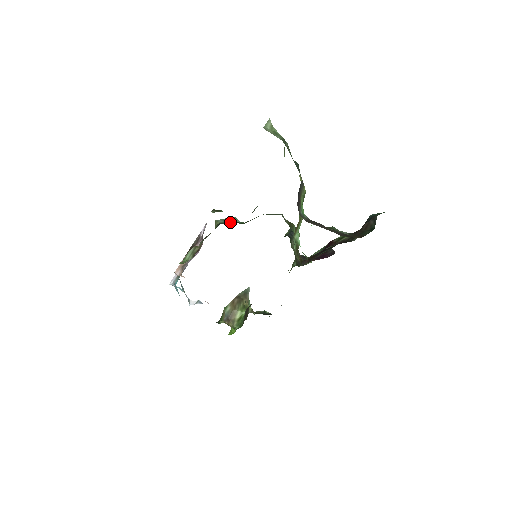
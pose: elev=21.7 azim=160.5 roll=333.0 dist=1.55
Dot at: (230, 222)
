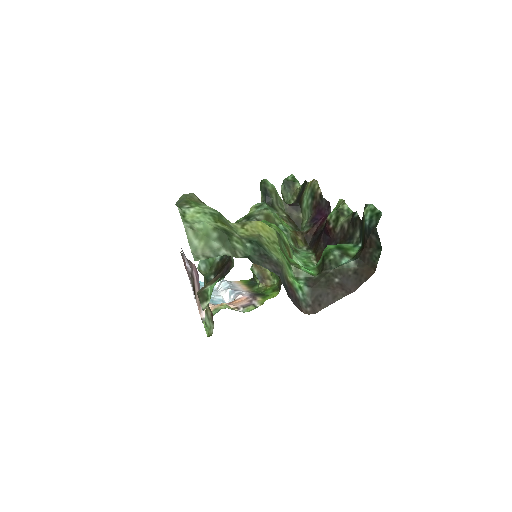
Dot at: (212, 263)
